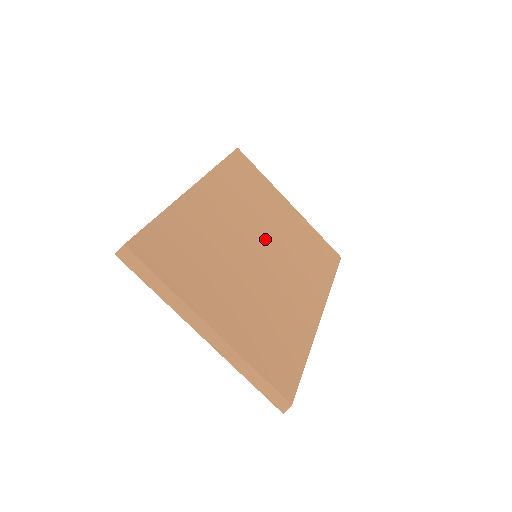
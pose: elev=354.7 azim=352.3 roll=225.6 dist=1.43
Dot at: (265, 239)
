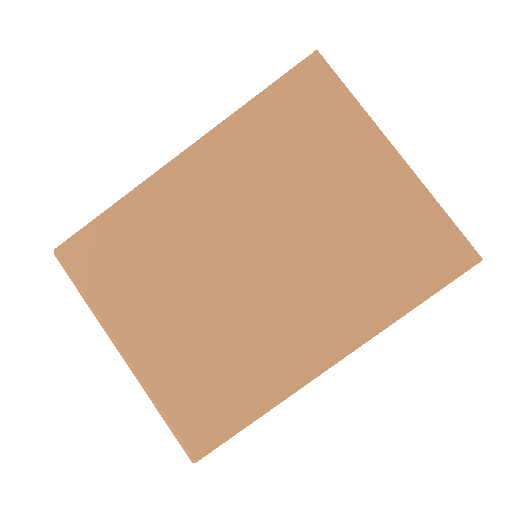
Dot at: (282, 230)
